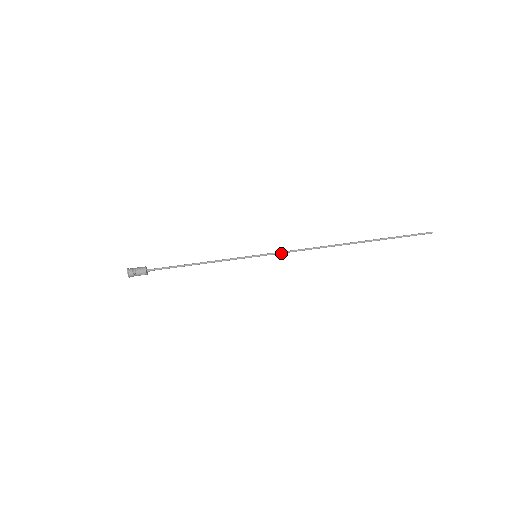
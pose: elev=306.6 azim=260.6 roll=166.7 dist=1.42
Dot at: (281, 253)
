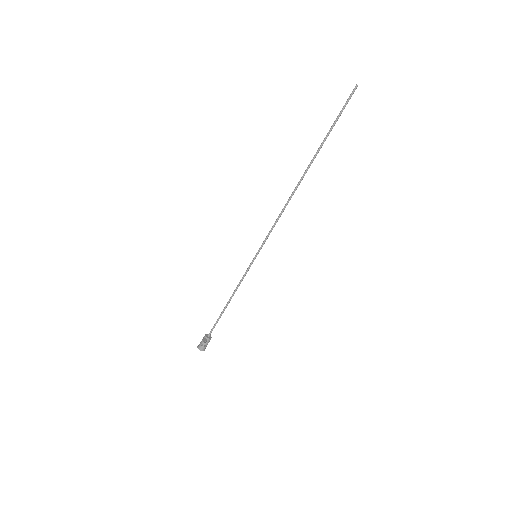
Dot at: occluded
